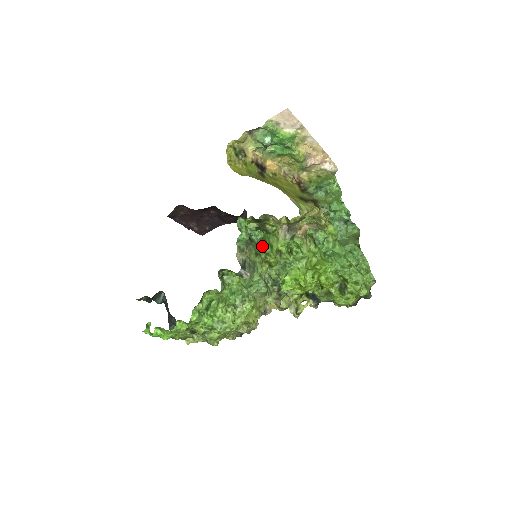
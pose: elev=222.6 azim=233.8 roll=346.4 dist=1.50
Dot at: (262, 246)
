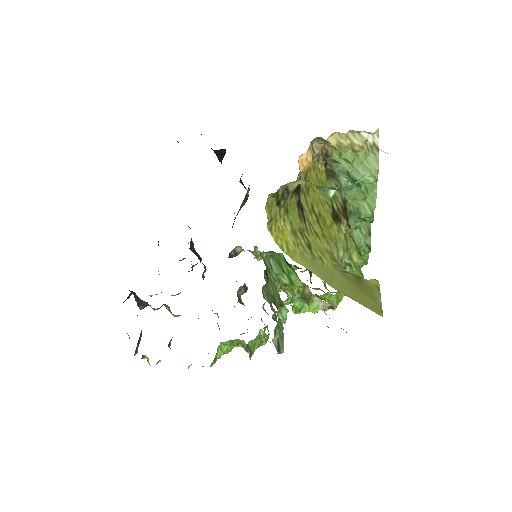
Dot at: (274, 267)
